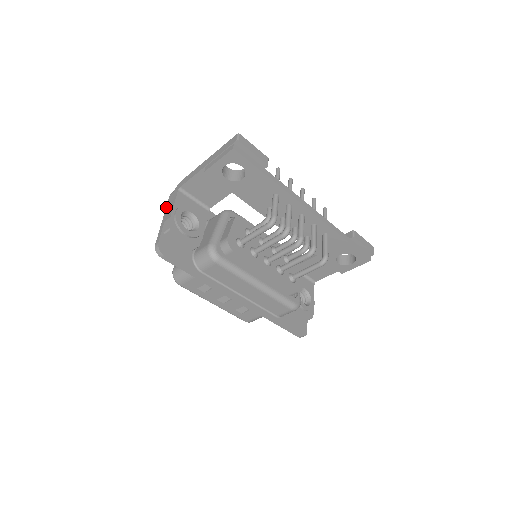
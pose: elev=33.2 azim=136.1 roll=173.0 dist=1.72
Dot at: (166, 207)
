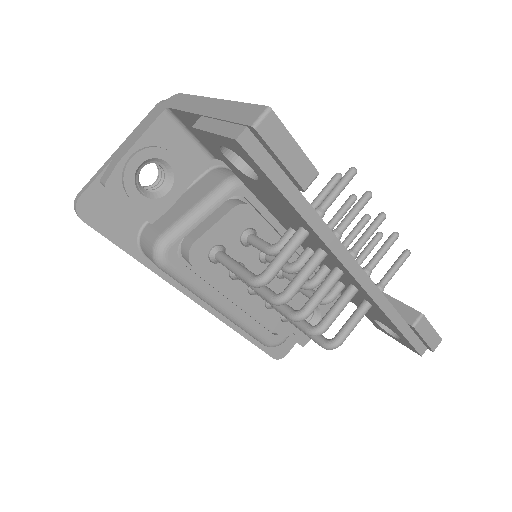
Dot at: (136, 127)
